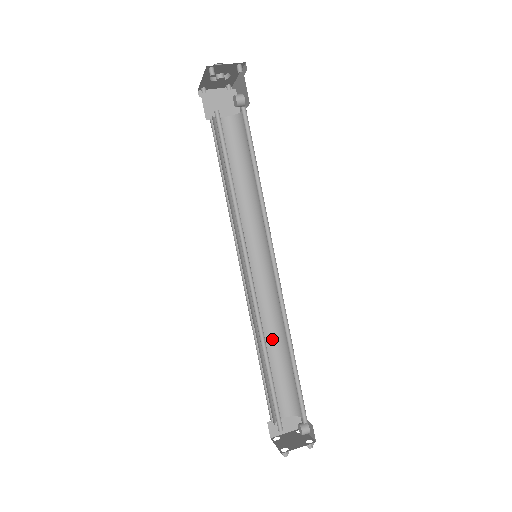
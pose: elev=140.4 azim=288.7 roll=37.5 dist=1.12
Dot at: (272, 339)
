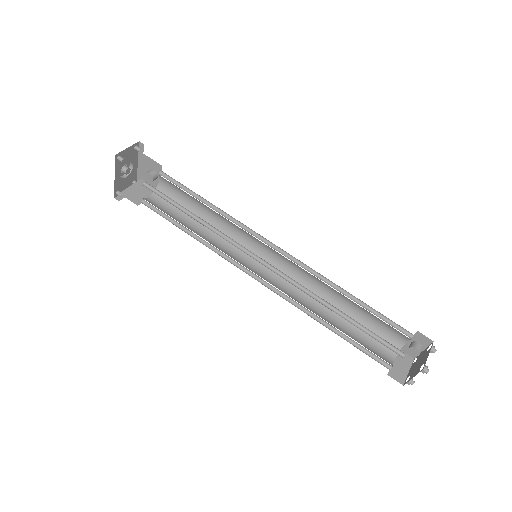
Dot at: (324, 310)
